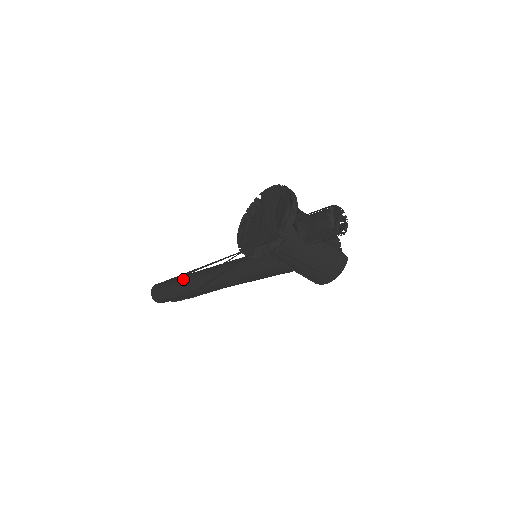
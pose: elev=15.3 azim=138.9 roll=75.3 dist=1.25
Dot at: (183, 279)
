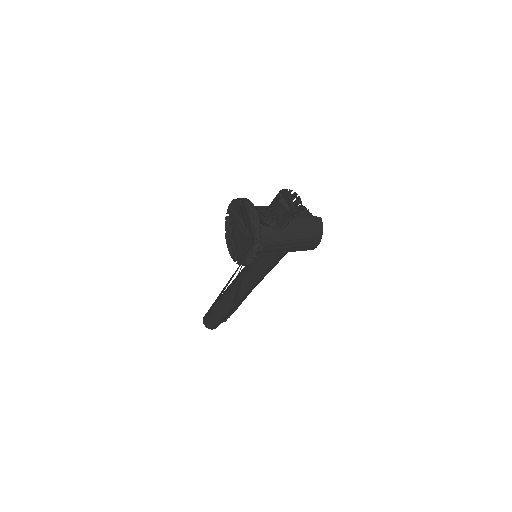
Dot at: (219, 302)
